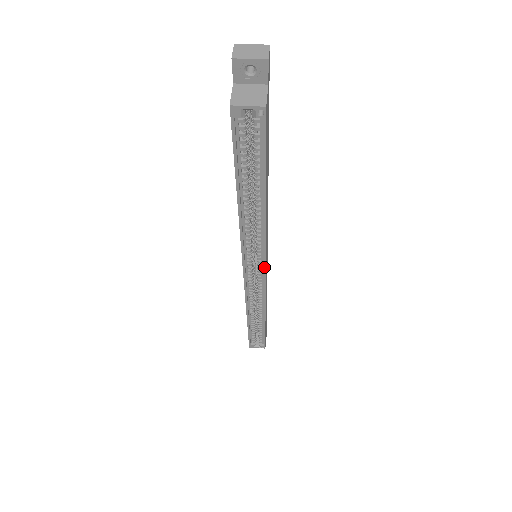
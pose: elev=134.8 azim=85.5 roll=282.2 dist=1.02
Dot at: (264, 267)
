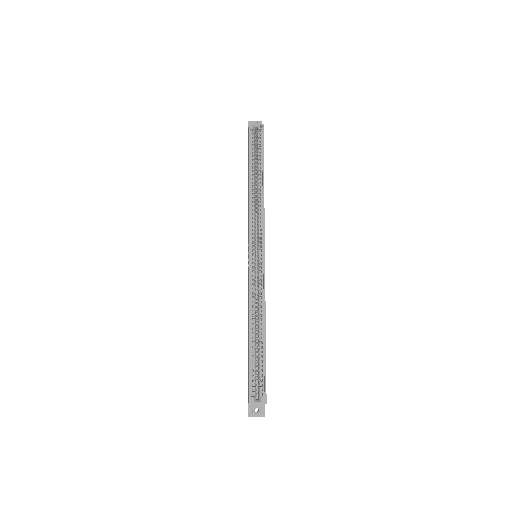
Dot at: (264, 243)
